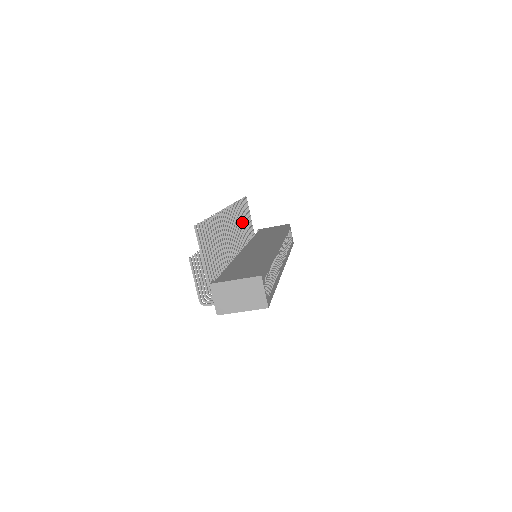
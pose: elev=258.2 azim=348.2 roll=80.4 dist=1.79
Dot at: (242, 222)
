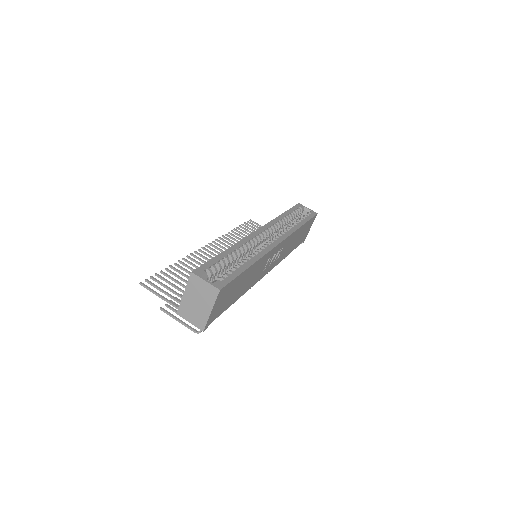
Dot at: occluded
